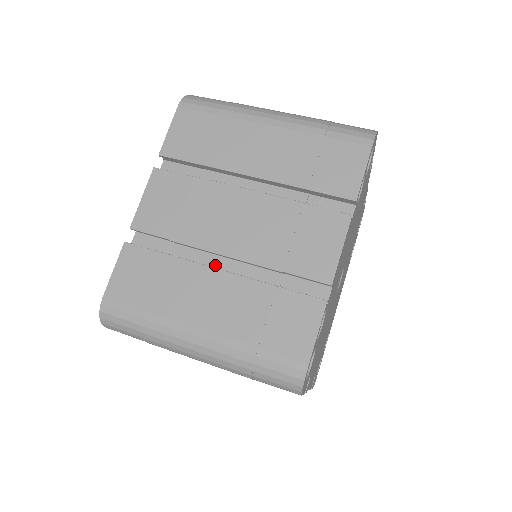
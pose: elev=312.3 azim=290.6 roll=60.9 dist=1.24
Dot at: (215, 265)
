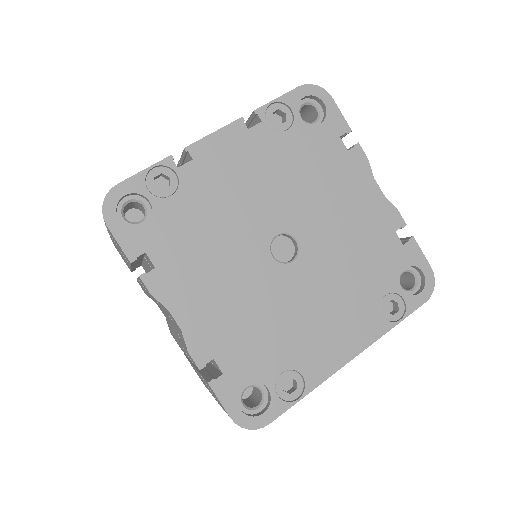
Dot at: occluded
